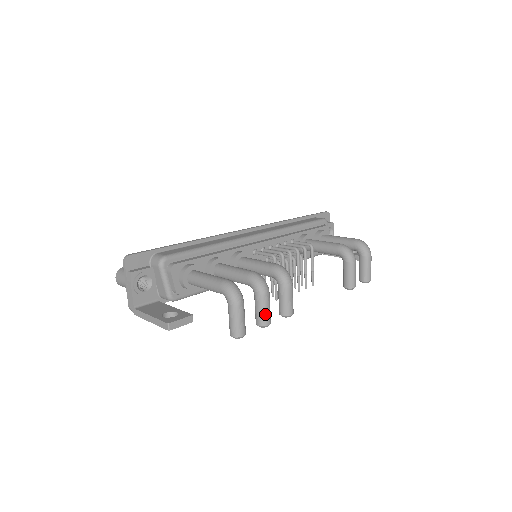
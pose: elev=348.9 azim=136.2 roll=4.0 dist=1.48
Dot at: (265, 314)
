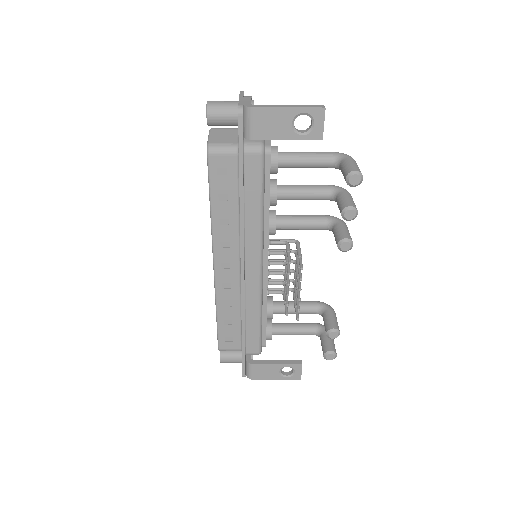
Dot at: occluded
